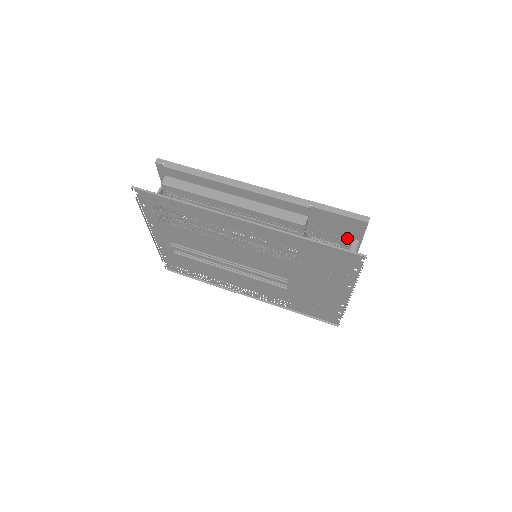
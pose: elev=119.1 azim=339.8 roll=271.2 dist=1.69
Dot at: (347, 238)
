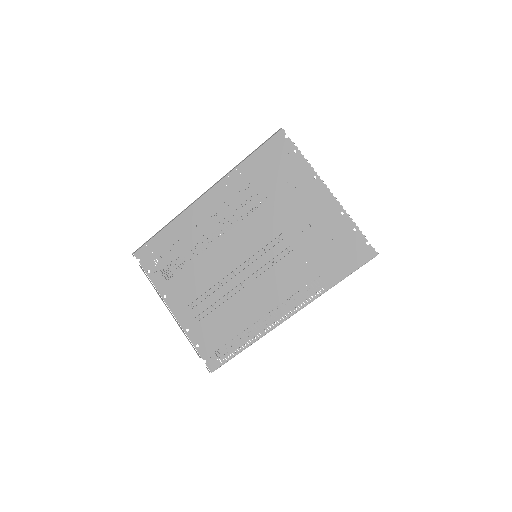
Dot at: occluded
